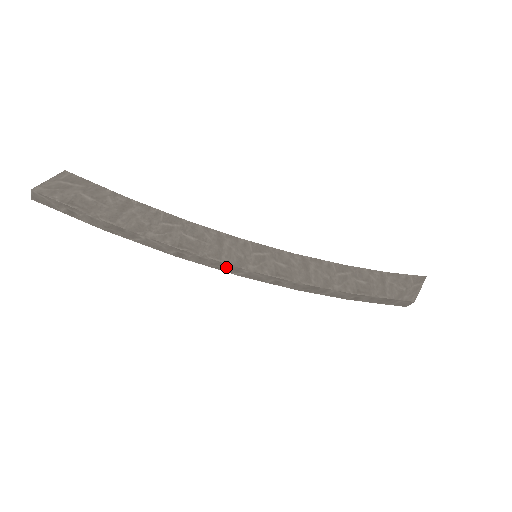
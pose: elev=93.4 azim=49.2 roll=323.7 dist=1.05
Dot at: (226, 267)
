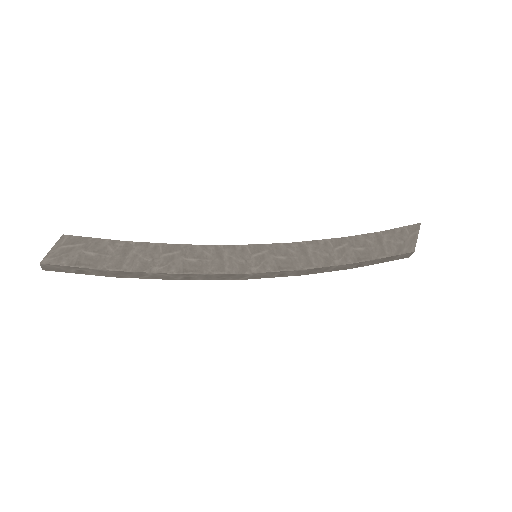
Dot at: (231, 276)
